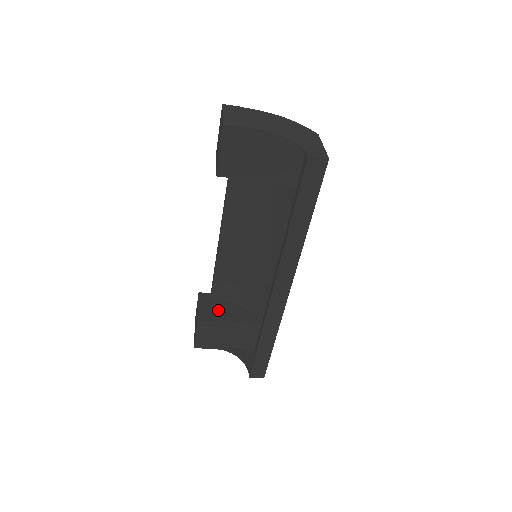
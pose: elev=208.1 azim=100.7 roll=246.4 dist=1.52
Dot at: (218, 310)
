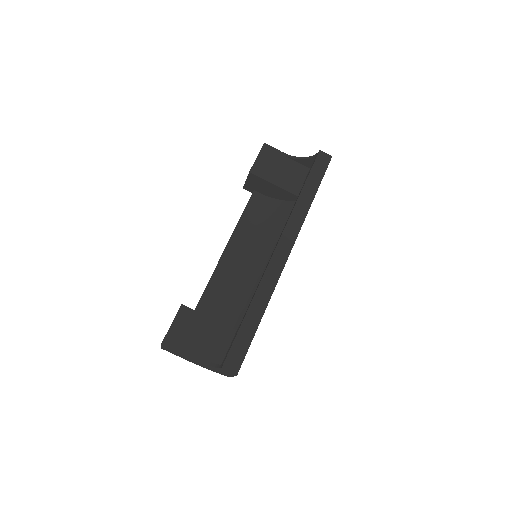
Dot at: occluded
